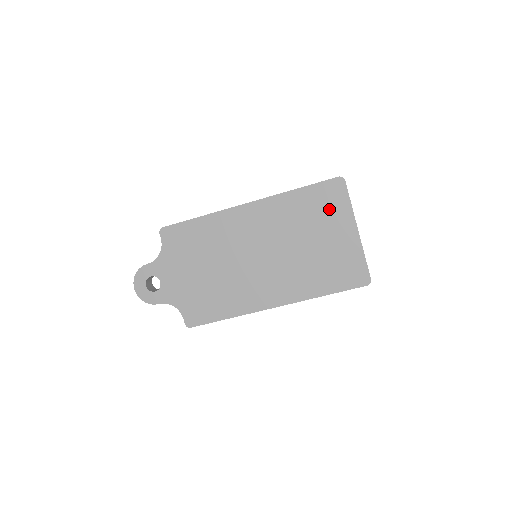
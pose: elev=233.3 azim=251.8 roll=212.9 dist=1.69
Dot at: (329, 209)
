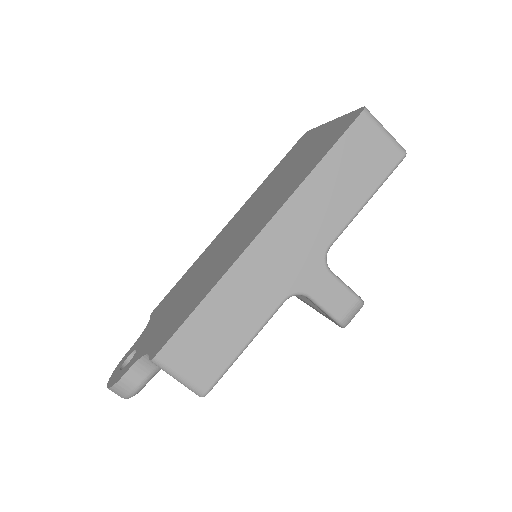
Dot at: (300, 148)
